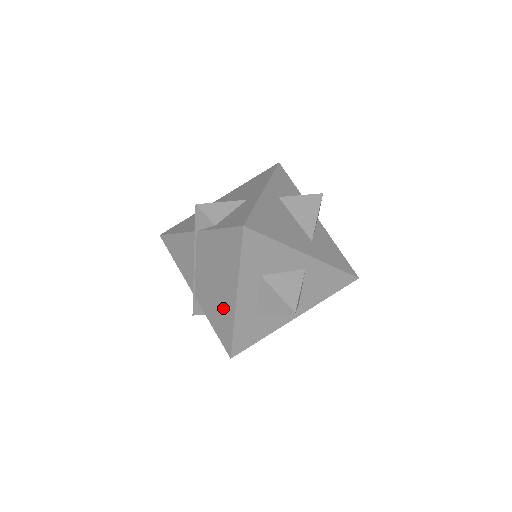
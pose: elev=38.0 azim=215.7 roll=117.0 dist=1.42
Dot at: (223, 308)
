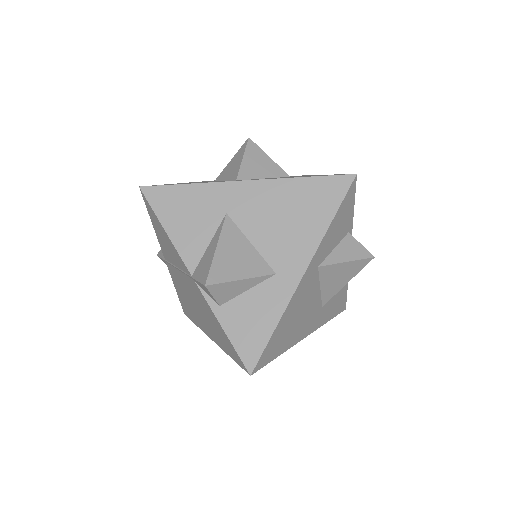
Dot at: (194, 314)
